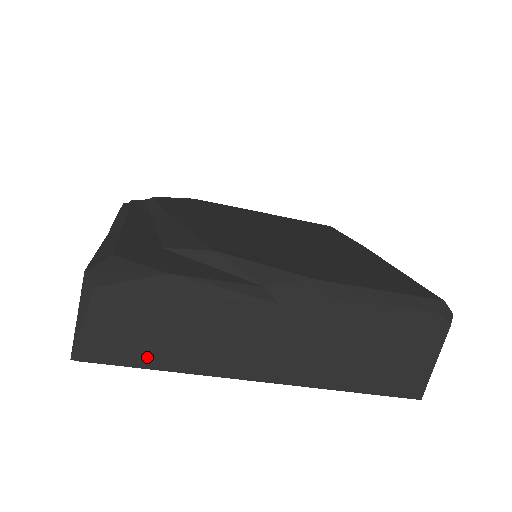
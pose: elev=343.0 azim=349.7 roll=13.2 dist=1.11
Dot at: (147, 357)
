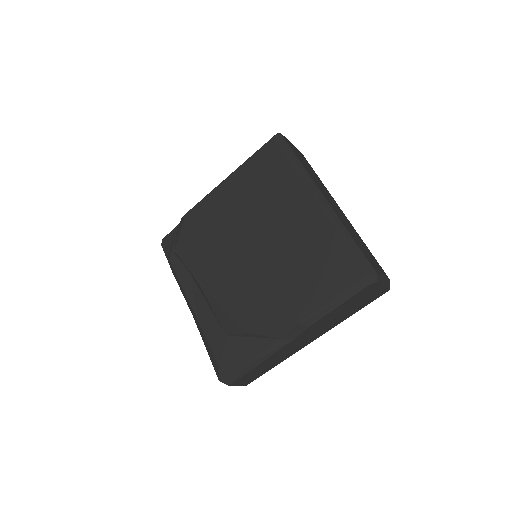
Dot at: (265, 371)
